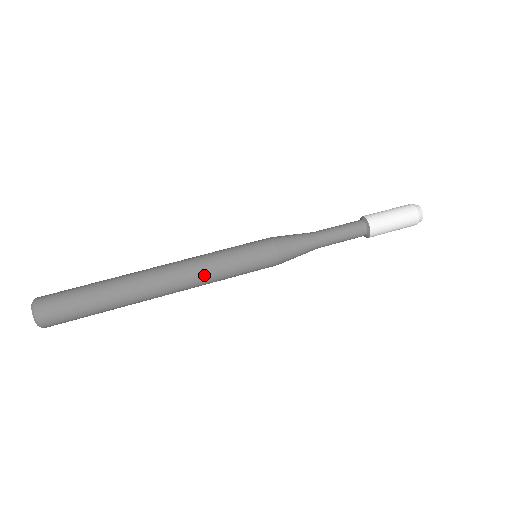
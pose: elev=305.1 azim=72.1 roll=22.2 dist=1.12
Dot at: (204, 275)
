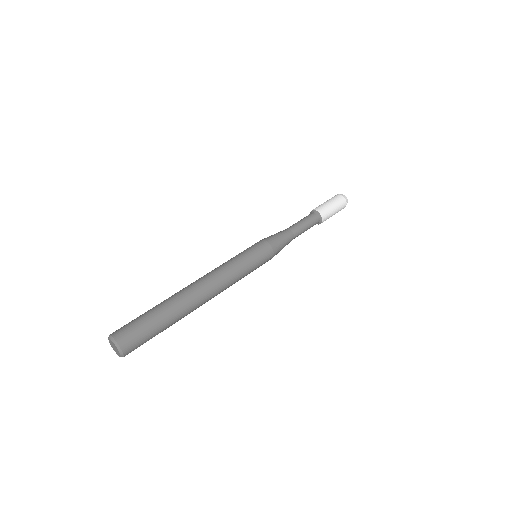
Dot at: (230, 277)
